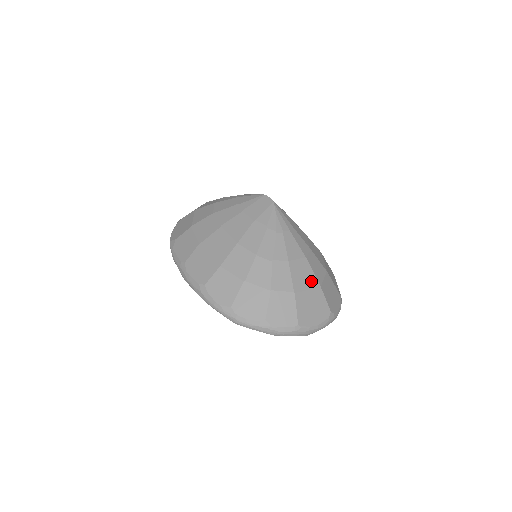
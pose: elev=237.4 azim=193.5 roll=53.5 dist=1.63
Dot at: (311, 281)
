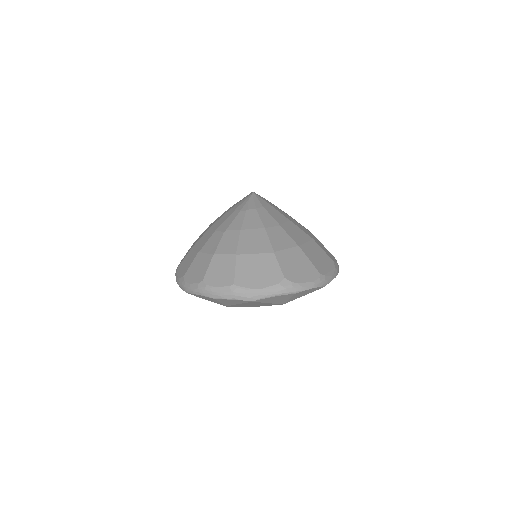
Dot at: (263, 247)
